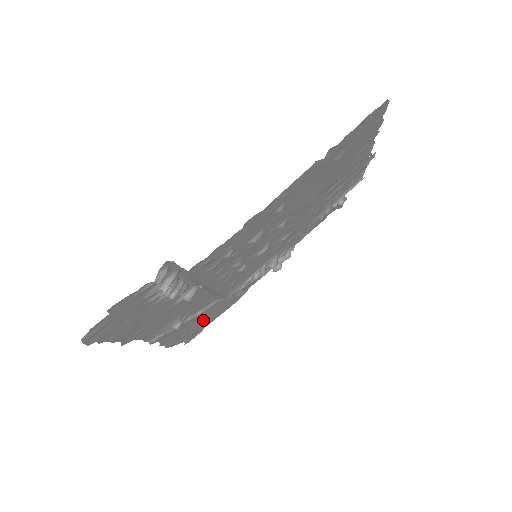
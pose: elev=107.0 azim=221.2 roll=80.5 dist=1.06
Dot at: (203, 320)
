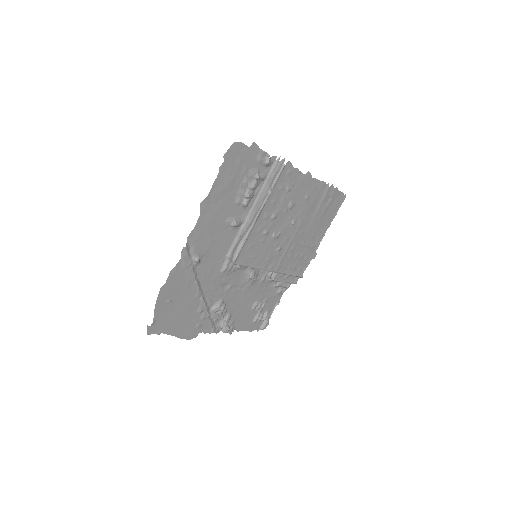
Dot at: (179, 309)
